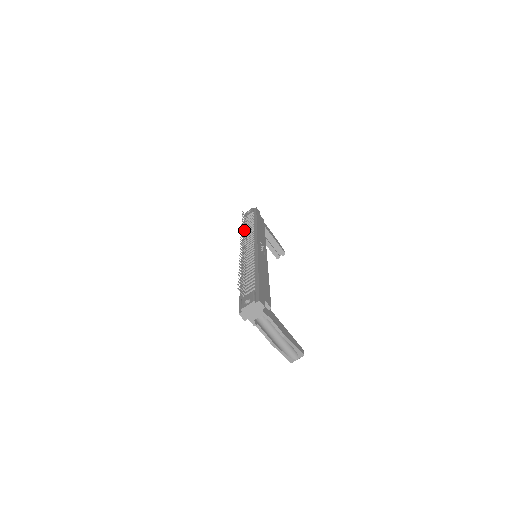
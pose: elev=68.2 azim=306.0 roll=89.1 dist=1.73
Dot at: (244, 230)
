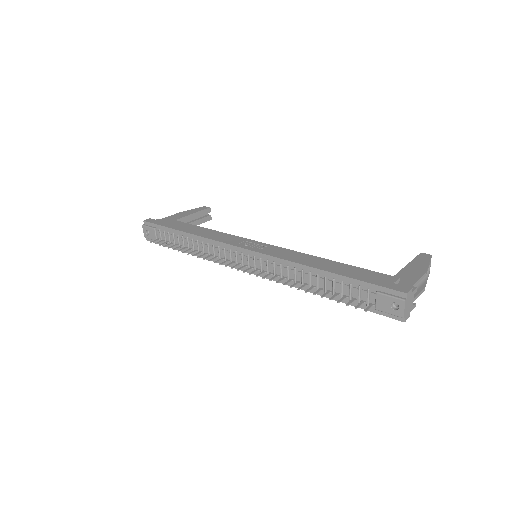
Dot at: occluded
